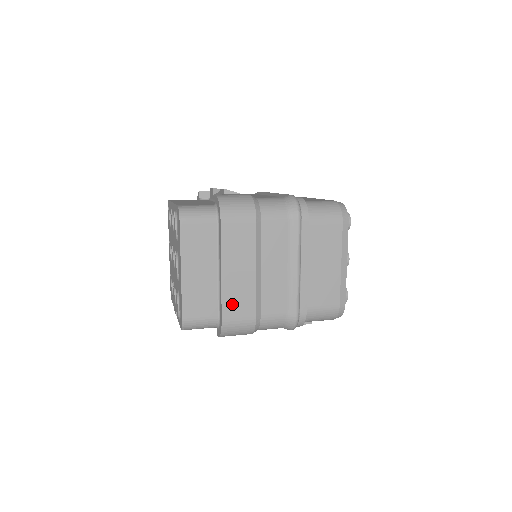
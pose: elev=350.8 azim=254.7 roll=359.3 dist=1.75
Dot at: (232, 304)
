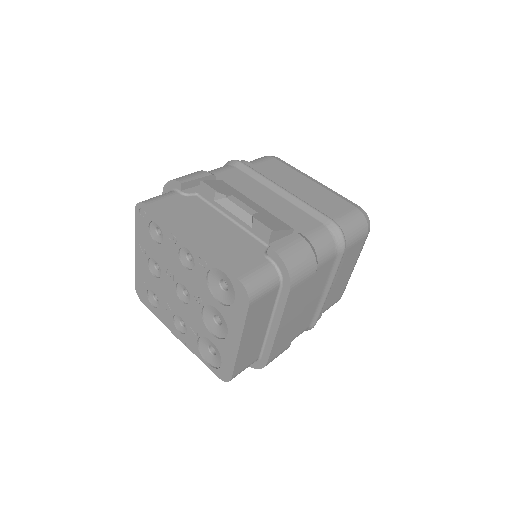
Dot at: (278, 347)
